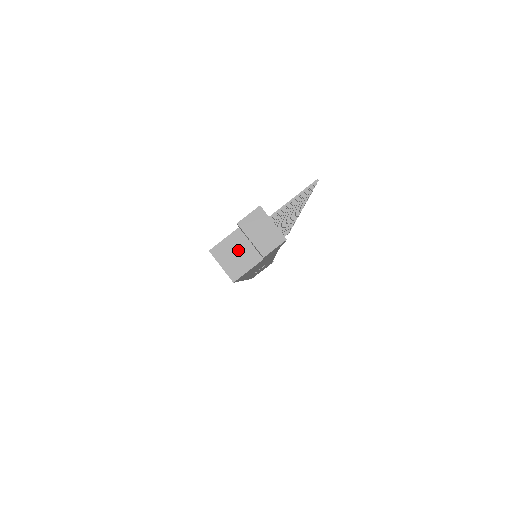
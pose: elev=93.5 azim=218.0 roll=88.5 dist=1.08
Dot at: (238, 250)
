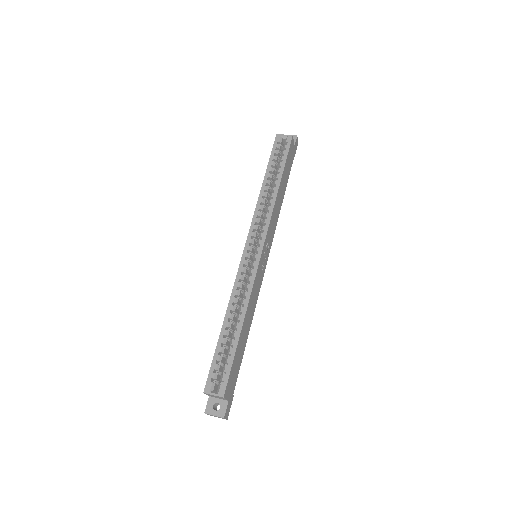
Dot at: occluded
